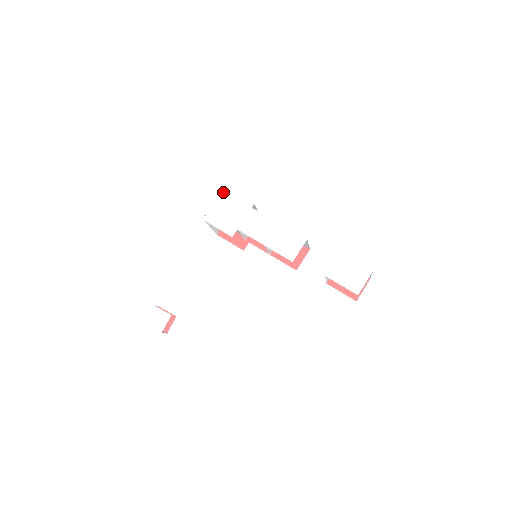
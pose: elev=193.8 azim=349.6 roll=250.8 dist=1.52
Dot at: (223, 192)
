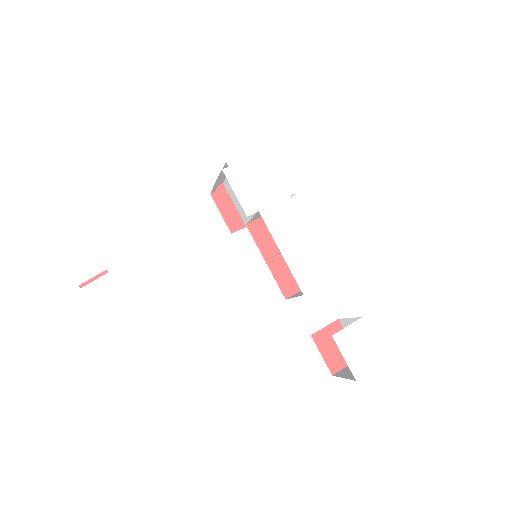
Dot at: (266, 152)
